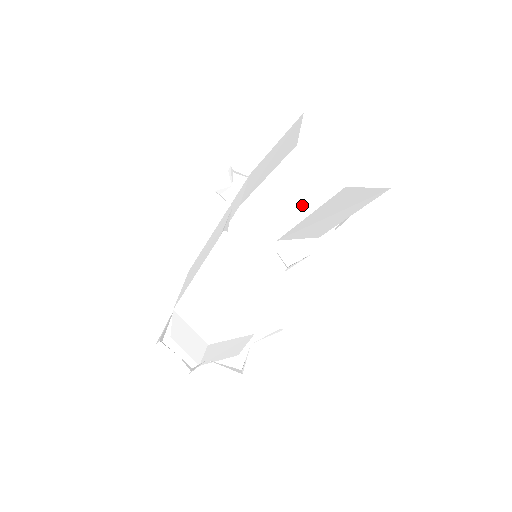
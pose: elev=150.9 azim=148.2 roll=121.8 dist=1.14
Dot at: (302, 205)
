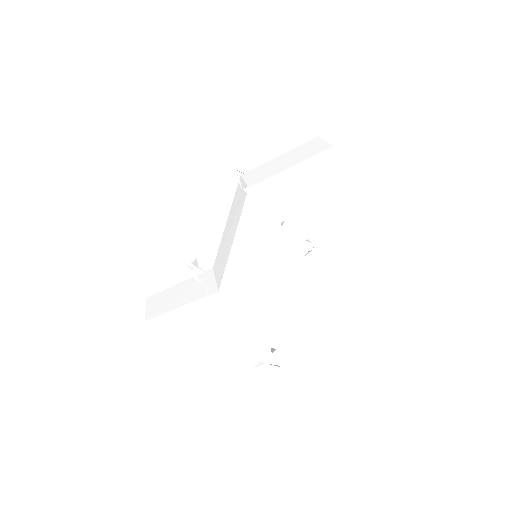
Dot at: (344, 217)
